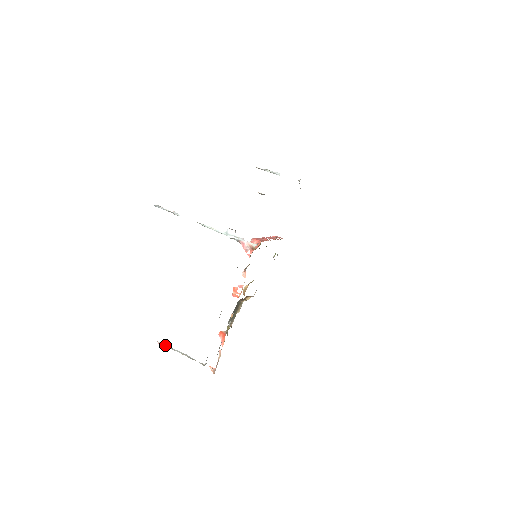
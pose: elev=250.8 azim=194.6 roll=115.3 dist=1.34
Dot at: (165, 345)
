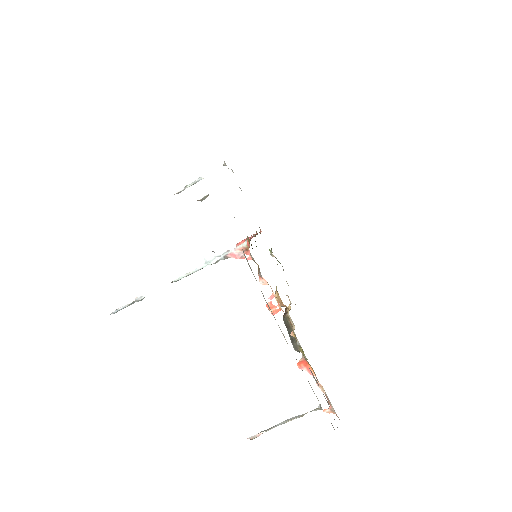
Dot at: (259, 433)
